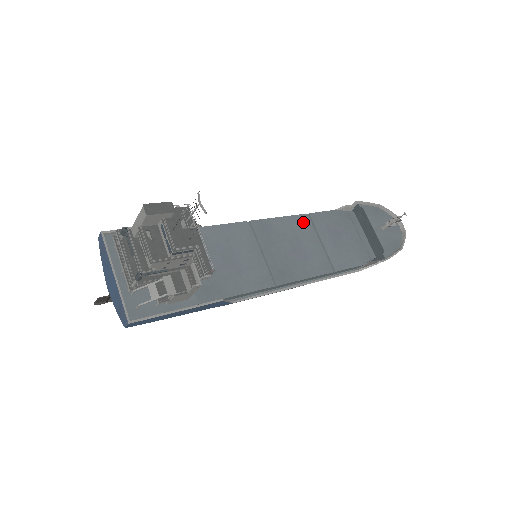
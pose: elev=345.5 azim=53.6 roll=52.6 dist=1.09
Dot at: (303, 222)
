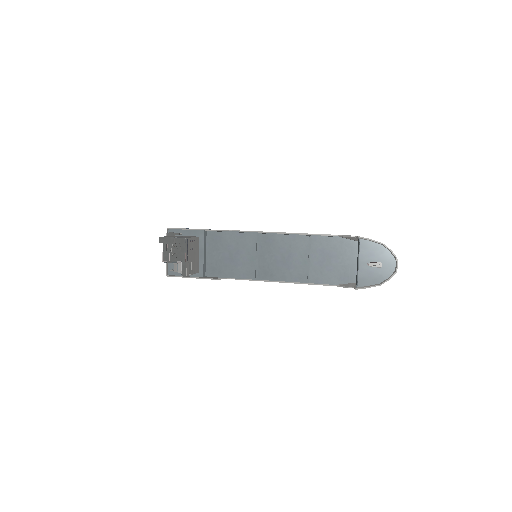
Dot at: (302, 242)
